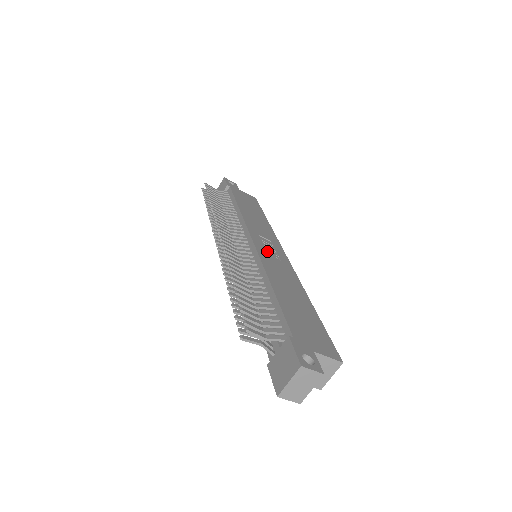
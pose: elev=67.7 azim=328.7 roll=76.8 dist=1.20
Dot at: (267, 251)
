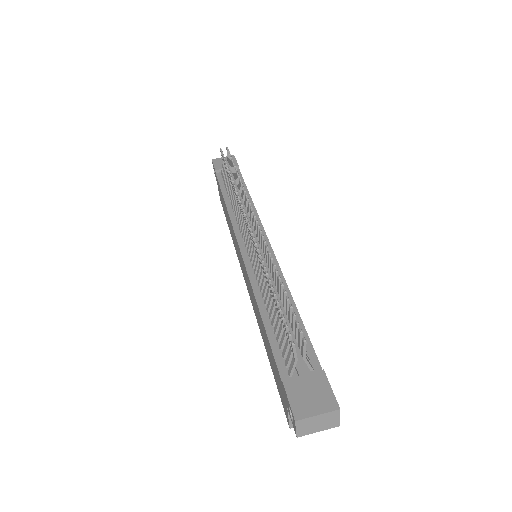
Dot at: occluded
